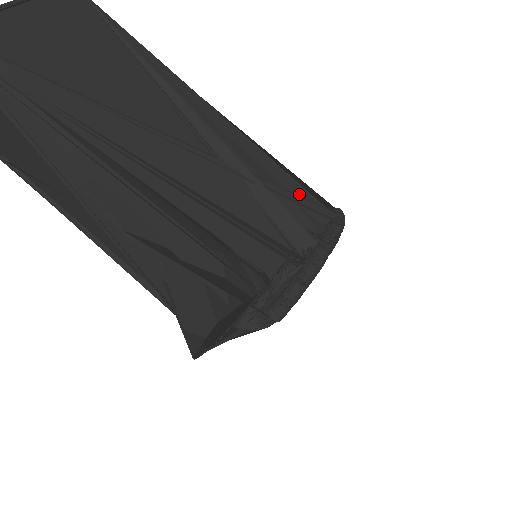
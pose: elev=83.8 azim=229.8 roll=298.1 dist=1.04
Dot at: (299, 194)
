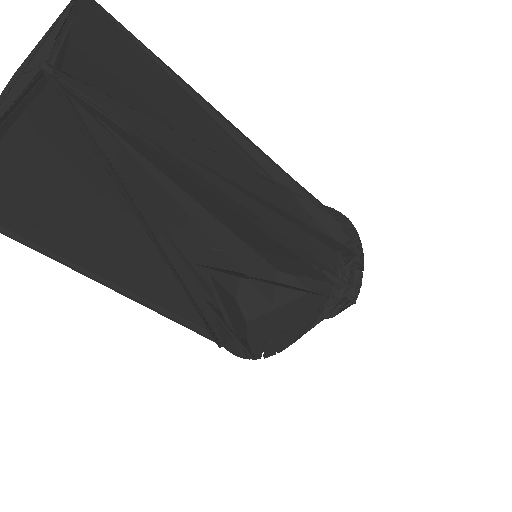
Dot at: occluded
